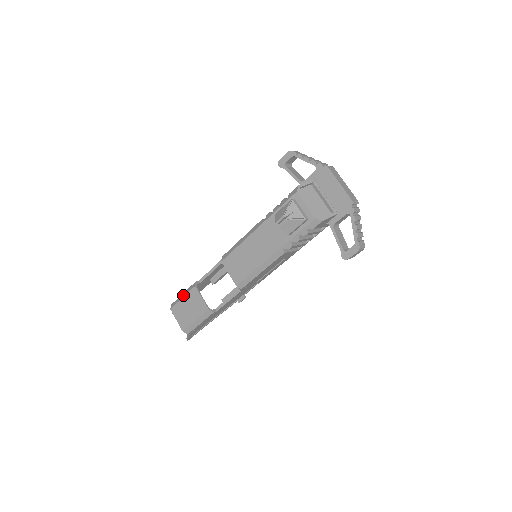
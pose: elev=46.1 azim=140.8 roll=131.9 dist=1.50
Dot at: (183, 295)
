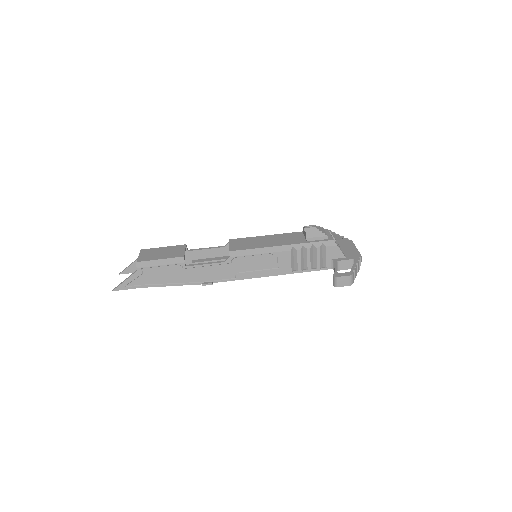
Dot at: (166, 247)
